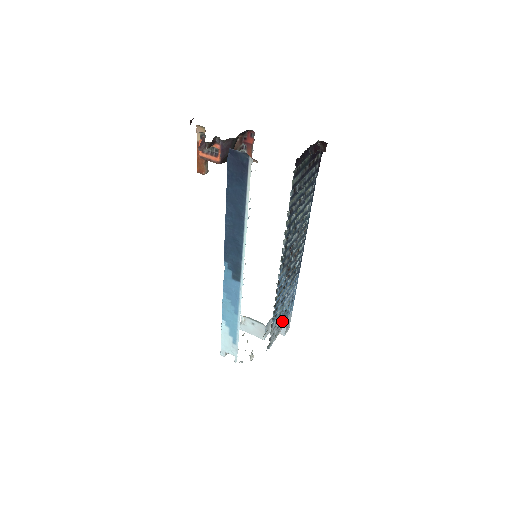
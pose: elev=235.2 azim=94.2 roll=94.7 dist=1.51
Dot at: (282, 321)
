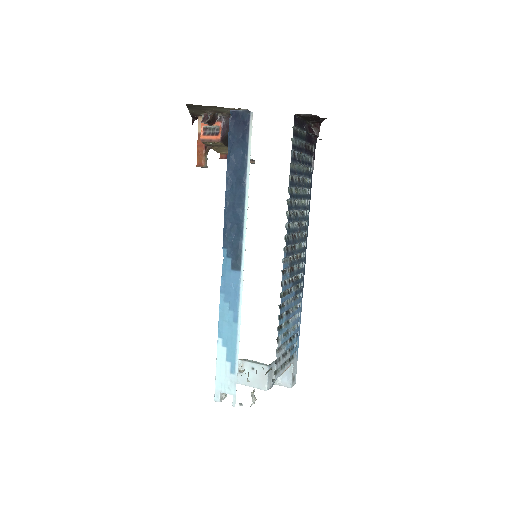
Dot at: (288, 353)
